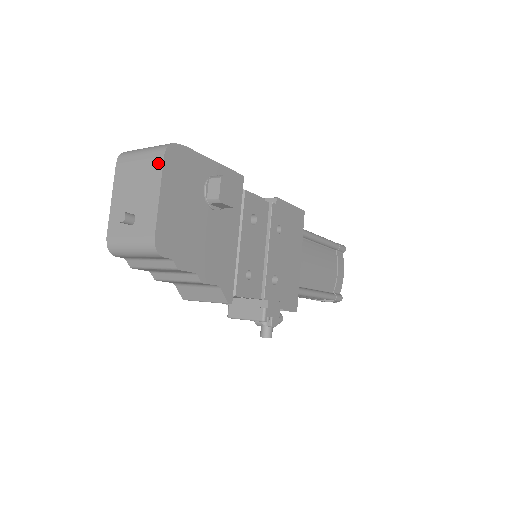
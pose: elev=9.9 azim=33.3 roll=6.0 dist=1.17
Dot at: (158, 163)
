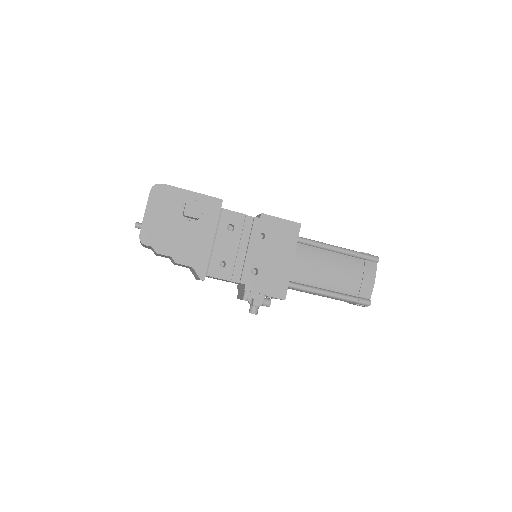
Dot at: (149, 195)
